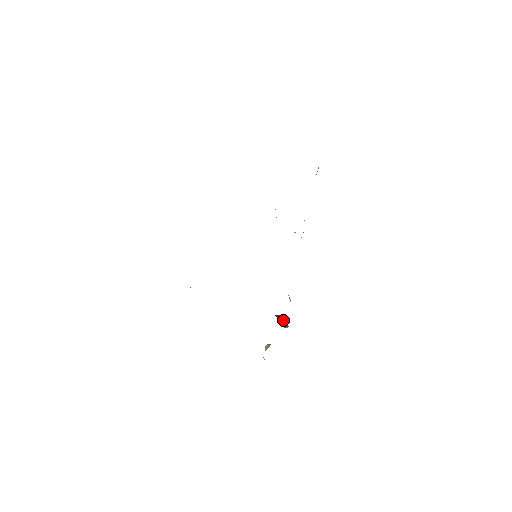
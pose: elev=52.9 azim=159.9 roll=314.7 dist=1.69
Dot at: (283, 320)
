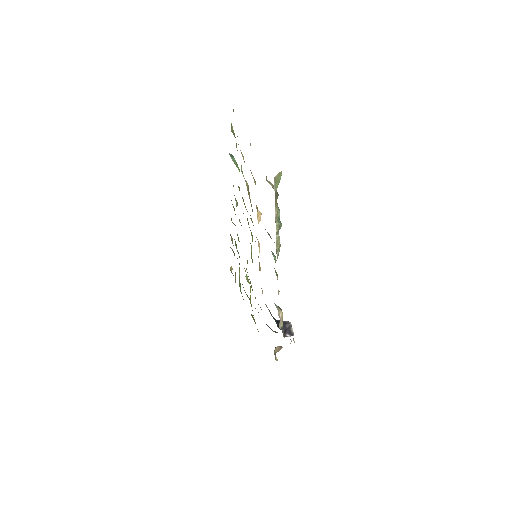
Dot at: (288, 327)
